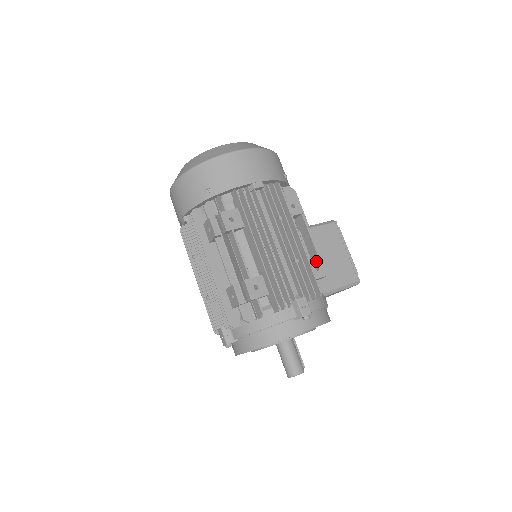
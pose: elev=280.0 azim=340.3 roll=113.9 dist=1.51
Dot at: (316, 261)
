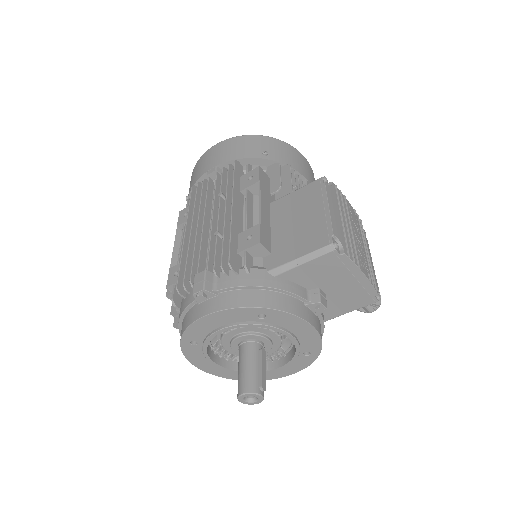
Dot at: (252, 229)
